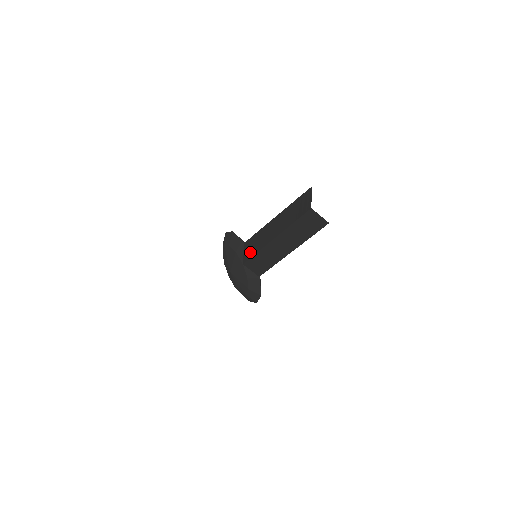
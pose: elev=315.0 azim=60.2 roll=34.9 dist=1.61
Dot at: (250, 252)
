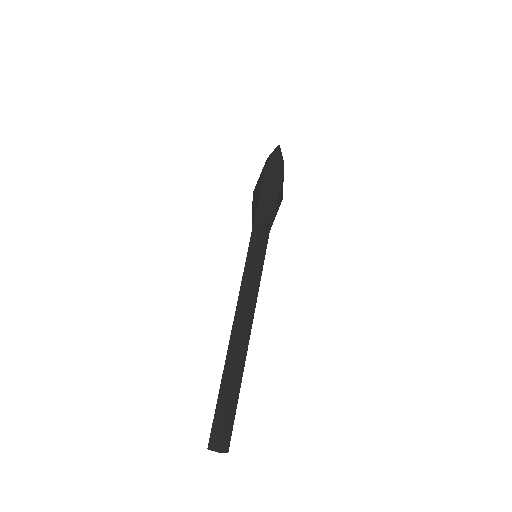
Dot at: (249, 257)
